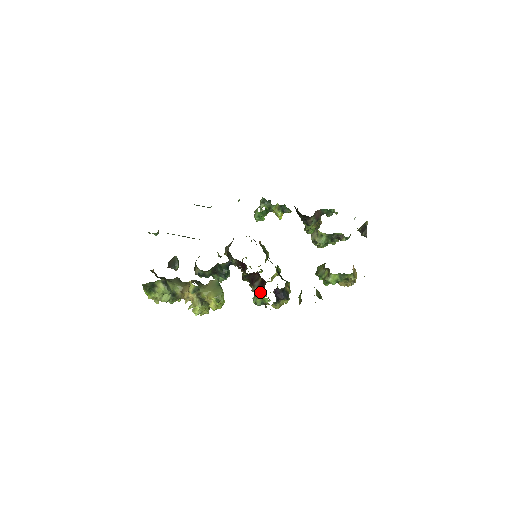
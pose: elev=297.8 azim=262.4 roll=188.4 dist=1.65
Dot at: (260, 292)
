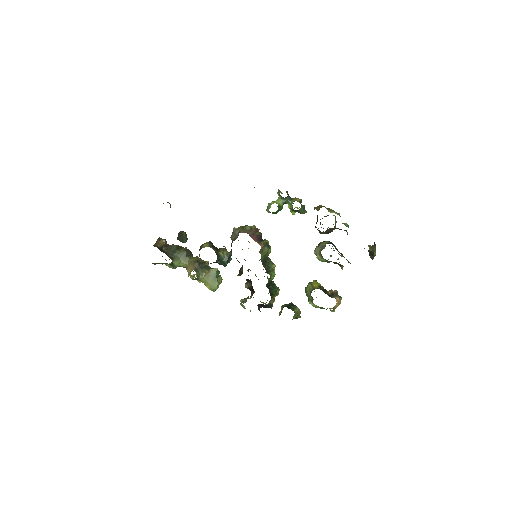
Dot at: (251, 291)
